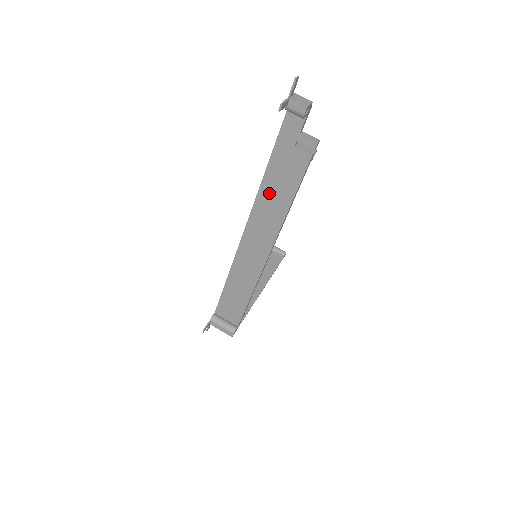
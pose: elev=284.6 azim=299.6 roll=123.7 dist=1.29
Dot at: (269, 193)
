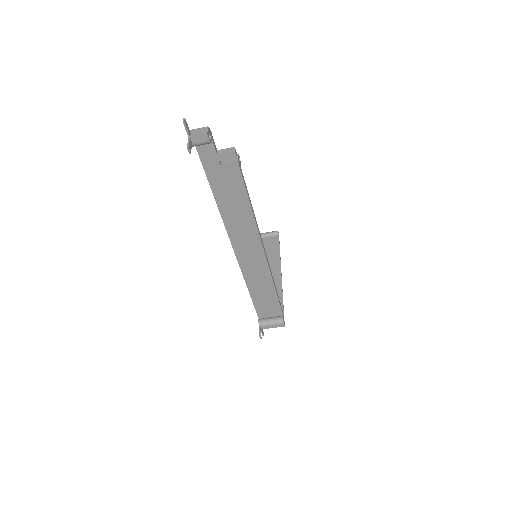
Dot at: (229, 209)
